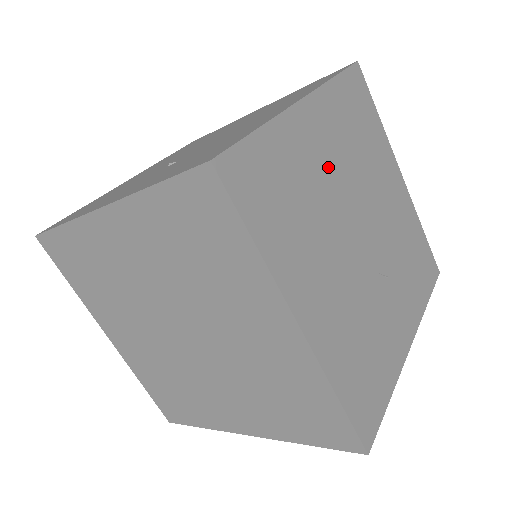
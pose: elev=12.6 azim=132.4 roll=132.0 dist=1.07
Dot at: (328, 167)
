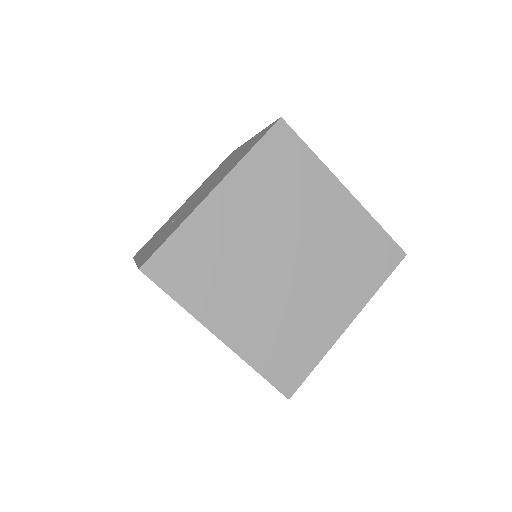
Dot at: (243, 227)
